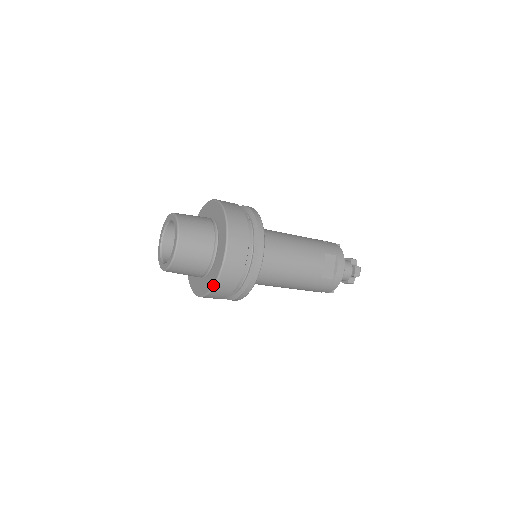
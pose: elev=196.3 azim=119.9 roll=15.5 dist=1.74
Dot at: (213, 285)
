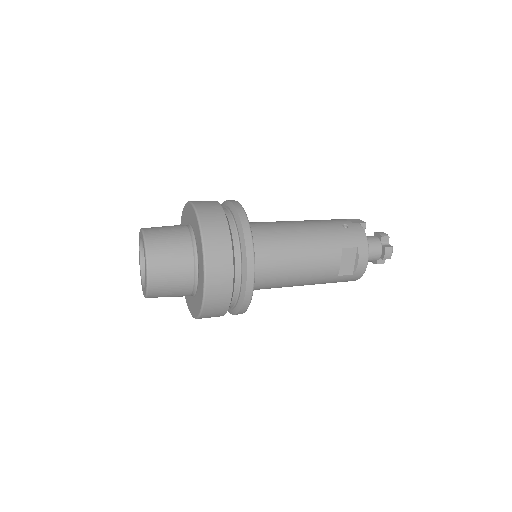
Dot at: (198, 316)
